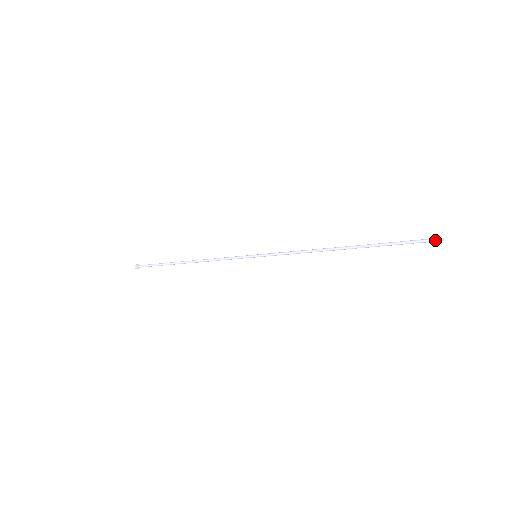
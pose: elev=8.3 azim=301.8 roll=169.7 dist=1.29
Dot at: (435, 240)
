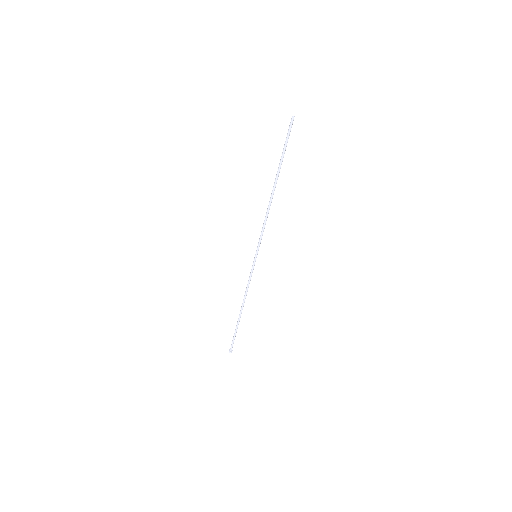
Dot at: (290, 122)
